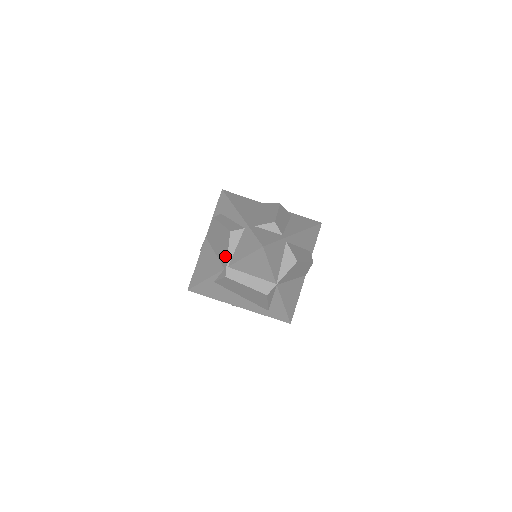
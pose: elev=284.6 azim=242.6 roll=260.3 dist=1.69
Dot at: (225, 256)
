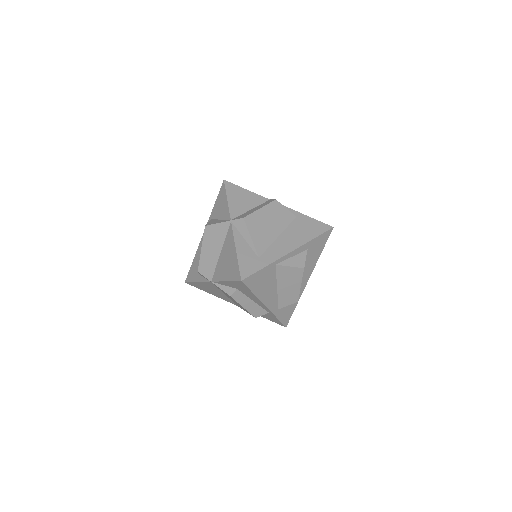
Dot at: occluded
